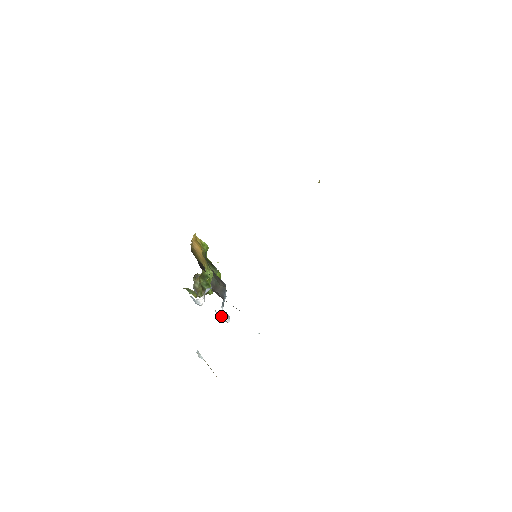
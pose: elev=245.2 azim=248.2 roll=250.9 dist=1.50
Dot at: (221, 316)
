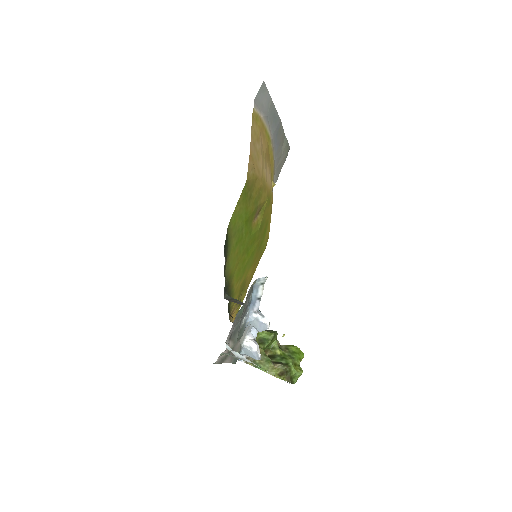
Dot at: (254, 320)
